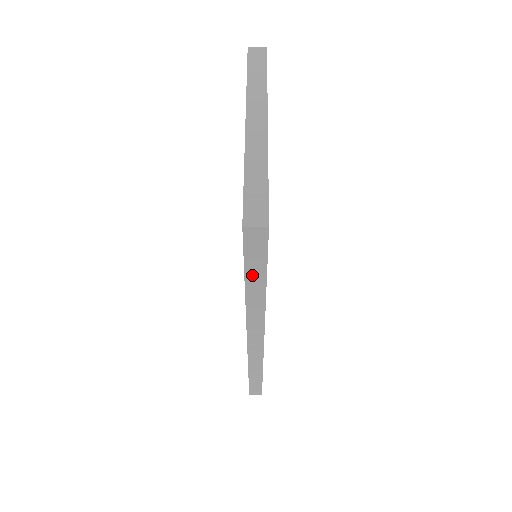
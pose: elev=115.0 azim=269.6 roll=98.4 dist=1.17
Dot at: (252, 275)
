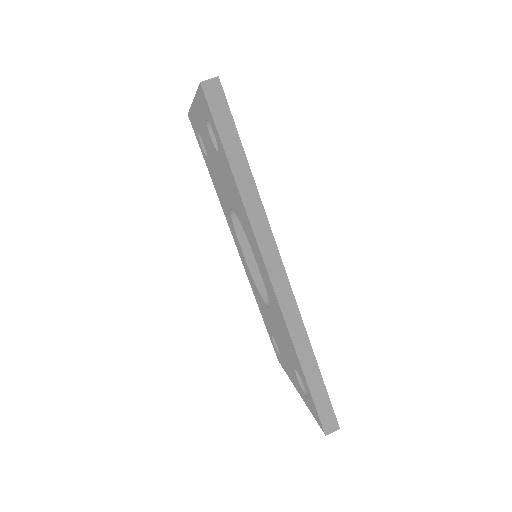
Dot at: (230, 148)
